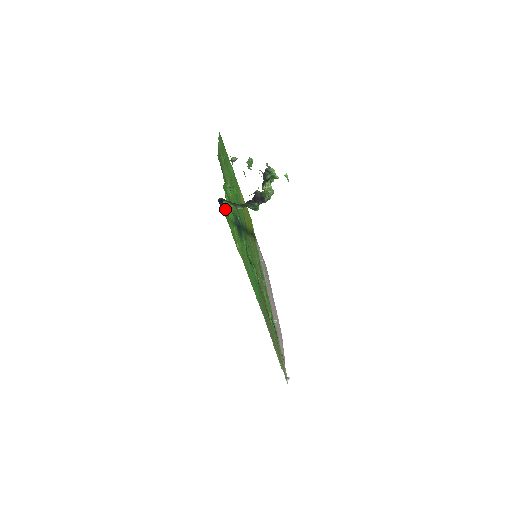
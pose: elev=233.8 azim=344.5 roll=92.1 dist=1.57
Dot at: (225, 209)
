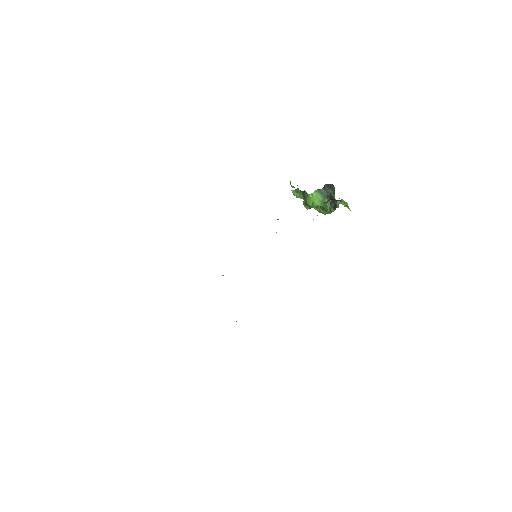
Dot at: occluded
